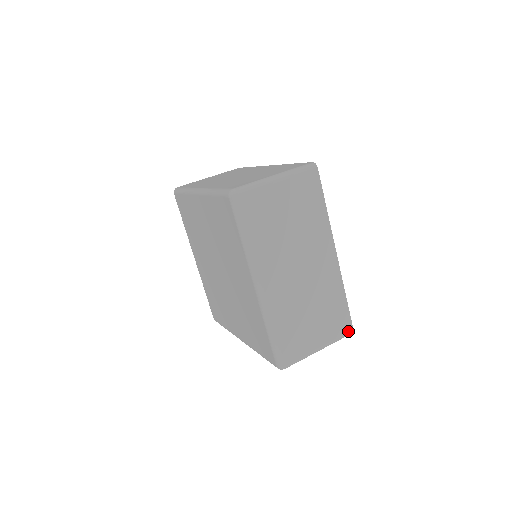
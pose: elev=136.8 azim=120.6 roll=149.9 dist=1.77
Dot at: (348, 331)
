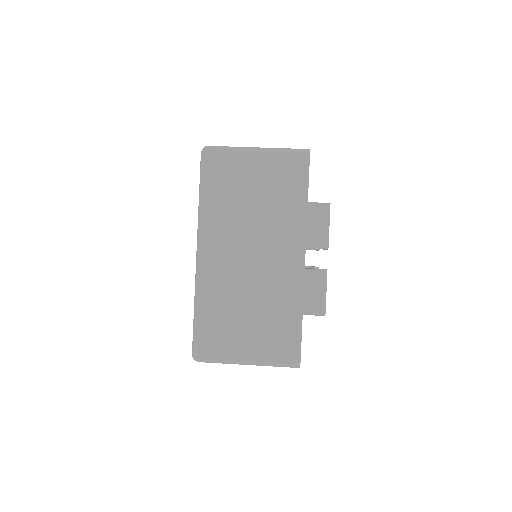
Dot at: (292, 360)
